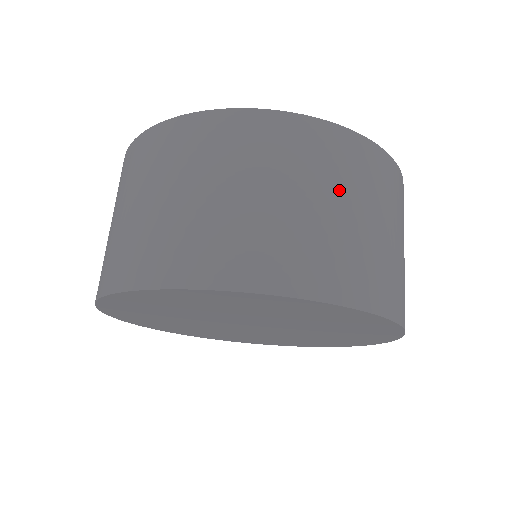
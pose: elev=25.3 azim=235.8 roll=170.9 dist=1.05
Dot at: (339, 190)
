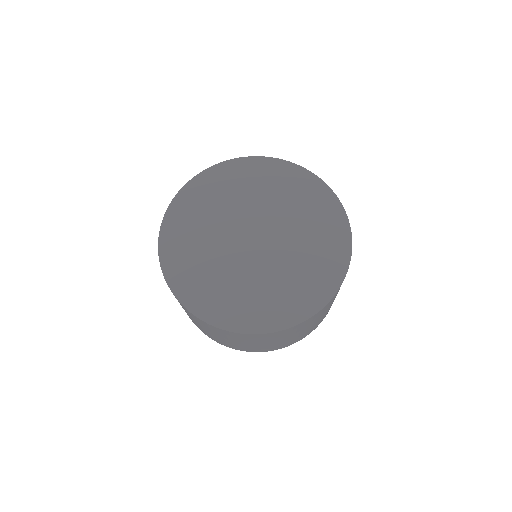
Dot at: occluded
